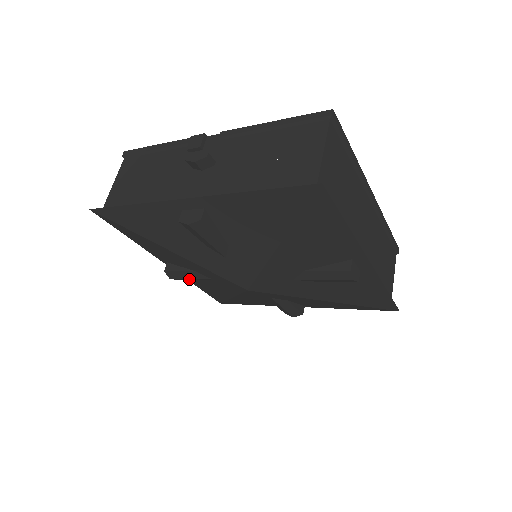
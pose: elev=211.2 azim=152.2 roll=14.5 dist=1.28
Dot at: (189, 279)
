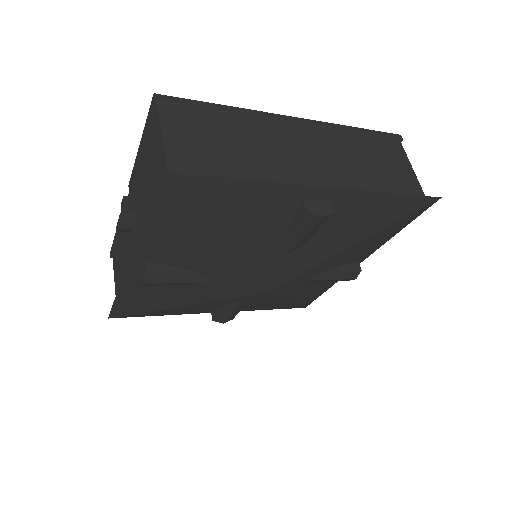
Dot at: (234, 313)
